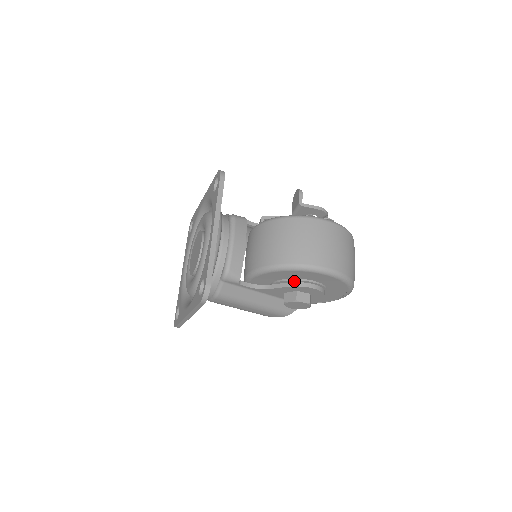
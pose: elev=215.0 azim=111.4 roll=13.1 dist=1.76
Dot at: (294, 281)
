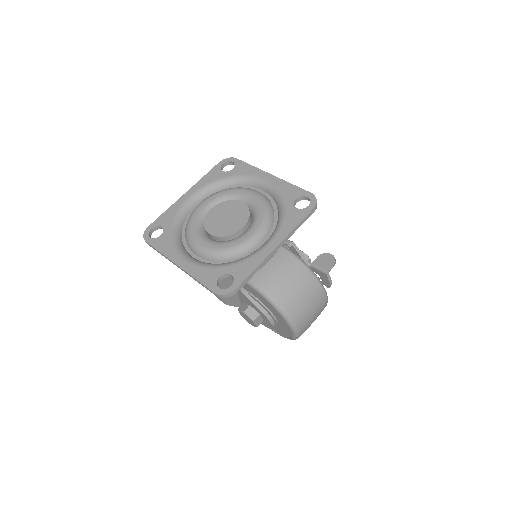
Dot at: (268, 311)
